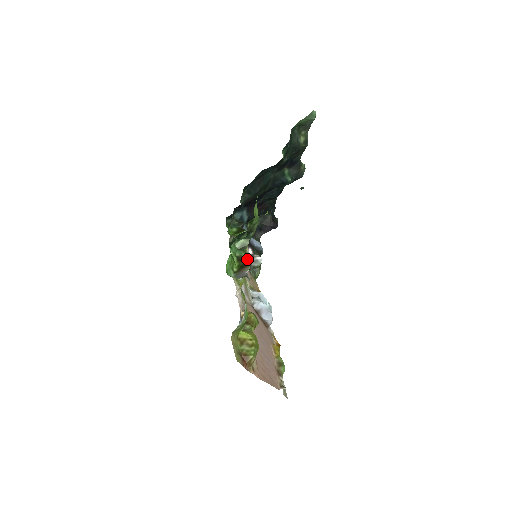
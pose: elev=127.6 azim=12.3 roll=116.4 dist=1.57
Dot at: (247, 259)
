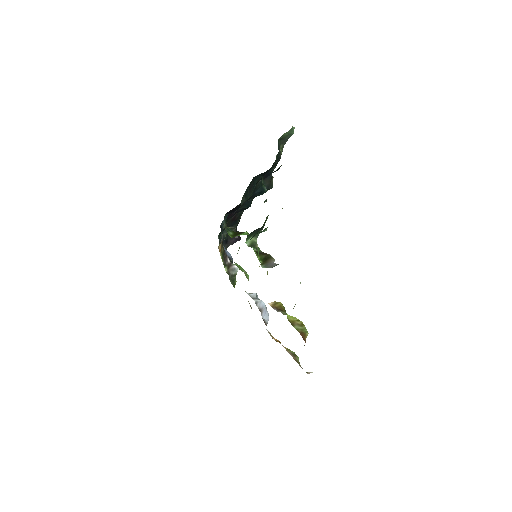
Dot at: (266, 253)
